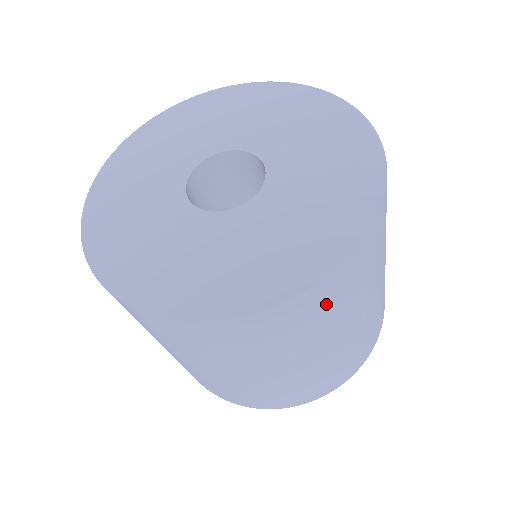
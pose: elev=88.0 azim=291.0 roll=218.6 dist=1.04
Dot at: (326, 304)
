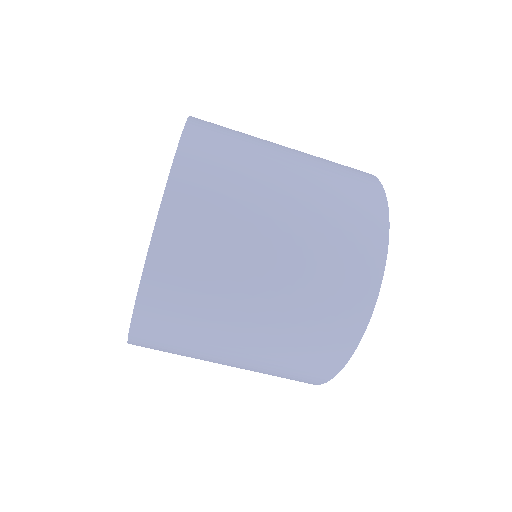
Dot at: (205, 193)
